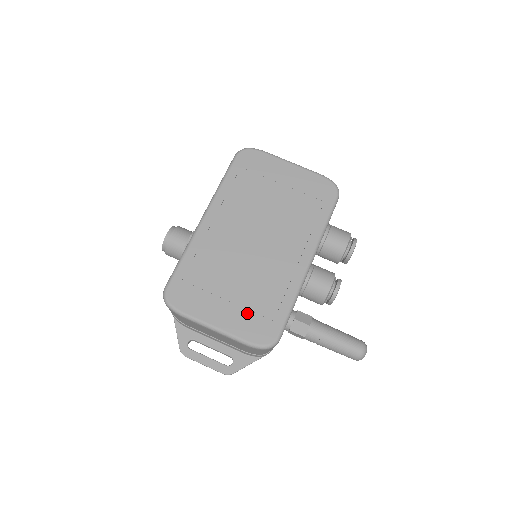
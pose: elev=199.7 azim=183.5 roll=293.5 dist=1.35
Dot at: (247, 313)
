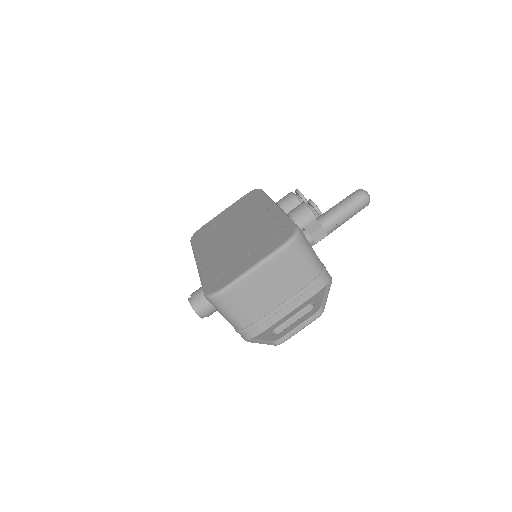
Dot at: (265, 244)
